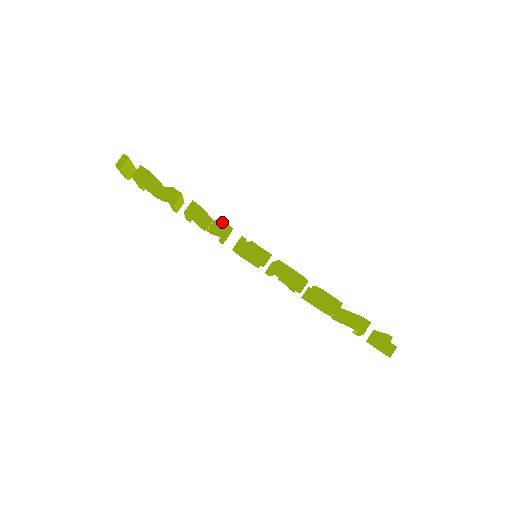
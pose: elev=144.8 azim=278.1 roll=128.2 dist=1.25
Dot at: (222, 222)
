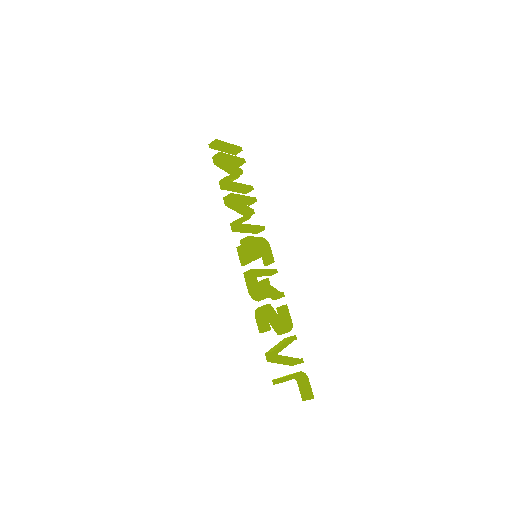
Dot at: (238, 219)
